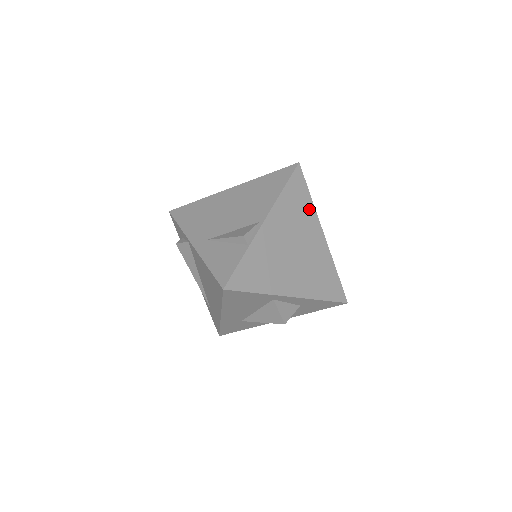
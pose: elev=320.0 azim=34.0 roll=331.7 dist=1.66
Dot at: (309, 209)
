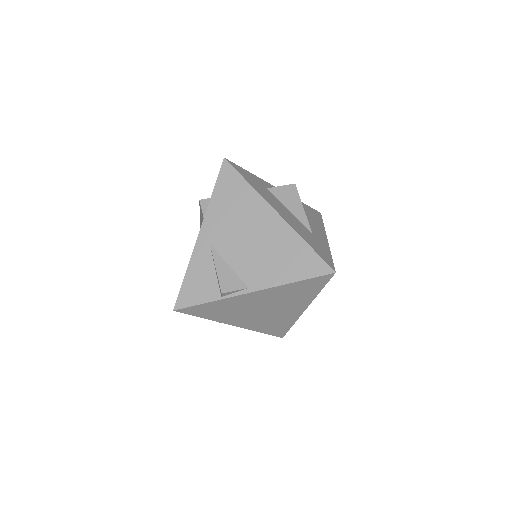
Dot at: (309, 296)
